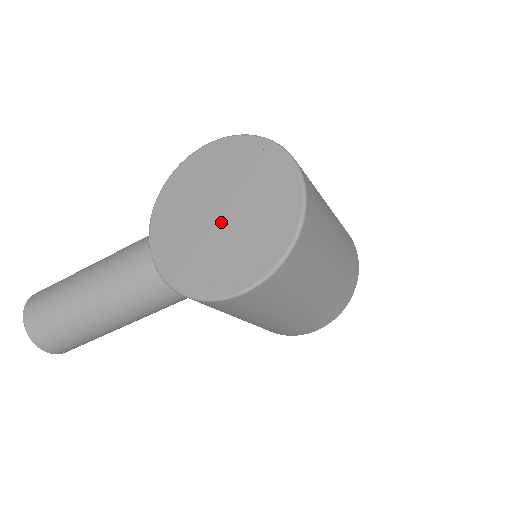
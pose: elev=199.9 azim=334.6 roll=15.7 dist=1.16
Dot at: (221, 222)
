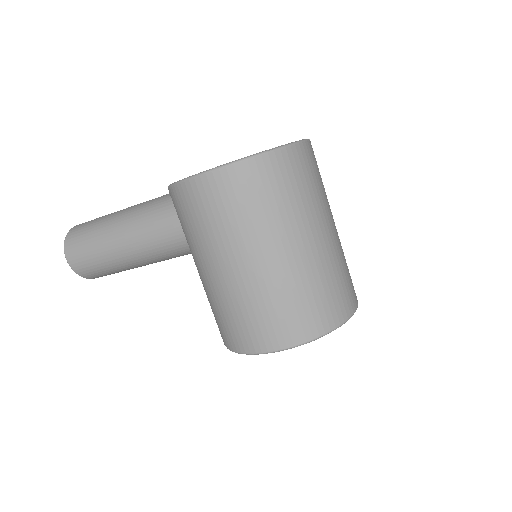
Dot at: occluded
